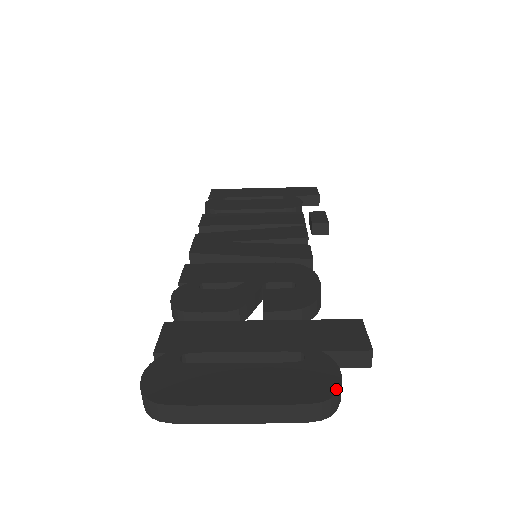
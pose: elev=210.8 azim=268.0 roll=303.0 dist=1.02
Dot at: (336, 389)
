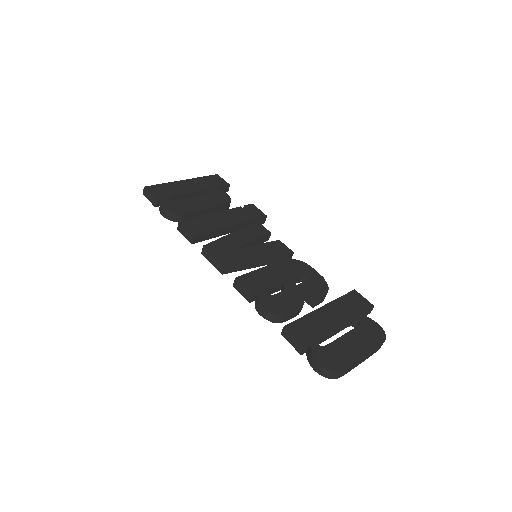
Dot at: (384, 332)
